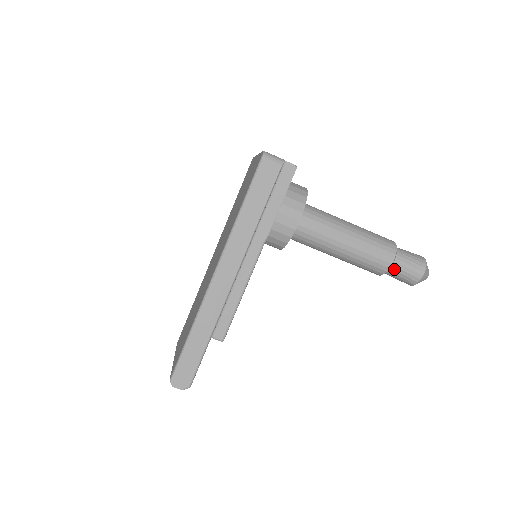
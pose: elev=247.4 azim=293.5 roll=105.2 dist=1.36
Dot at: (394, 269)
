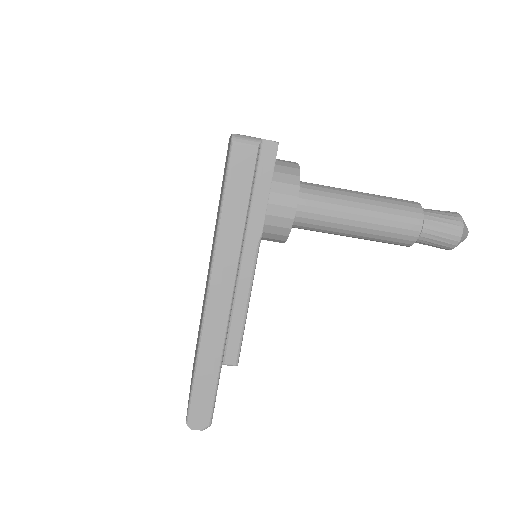
Dot at: (424, 236)
